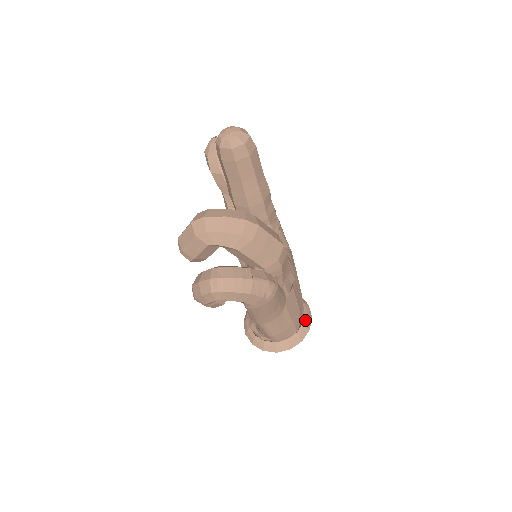
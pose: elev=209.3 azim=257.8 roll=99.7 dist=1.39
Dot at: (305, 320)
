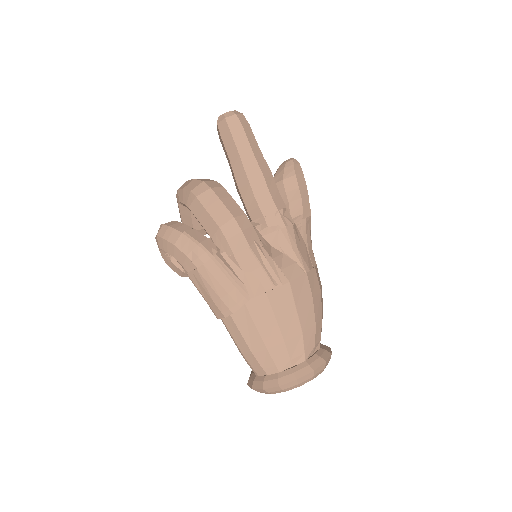
Dot at: (299, 367)
